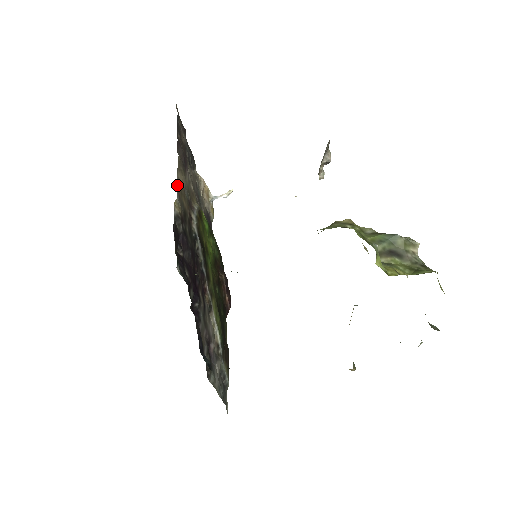
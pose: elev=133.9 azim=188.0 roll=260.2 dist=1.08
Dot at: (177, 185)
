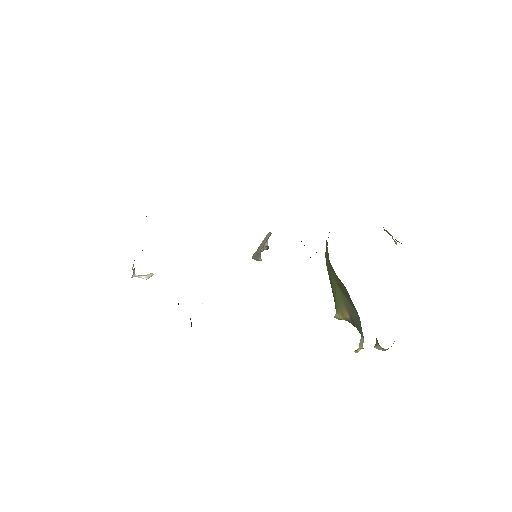
Dot at: occluded
